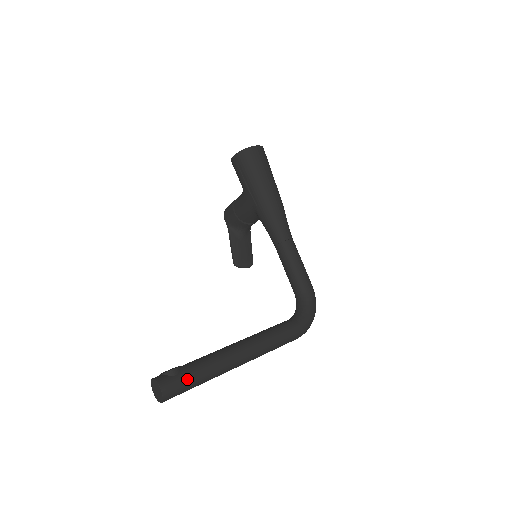
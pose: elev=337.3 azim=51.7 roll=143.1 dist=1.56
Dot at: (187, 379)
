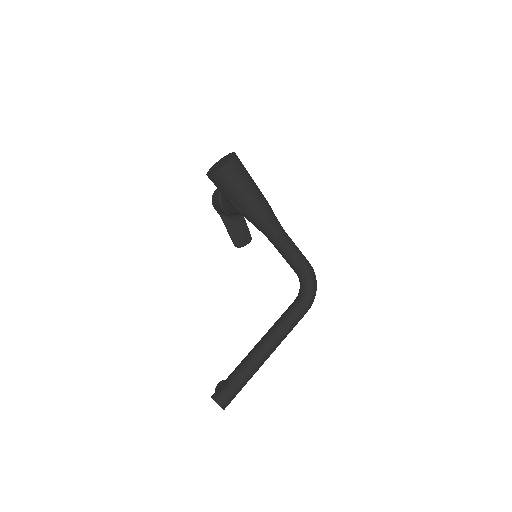
Dot at: (236, 391)
